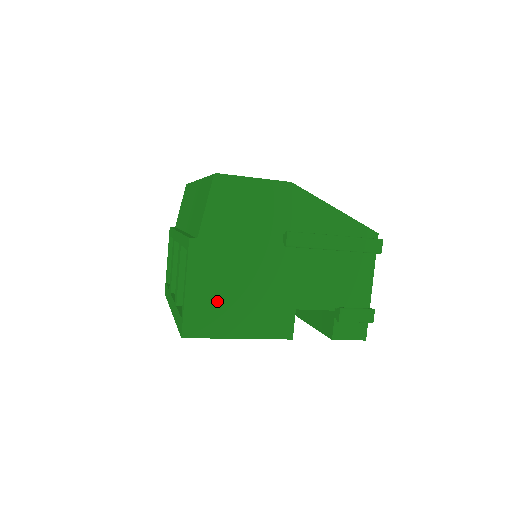
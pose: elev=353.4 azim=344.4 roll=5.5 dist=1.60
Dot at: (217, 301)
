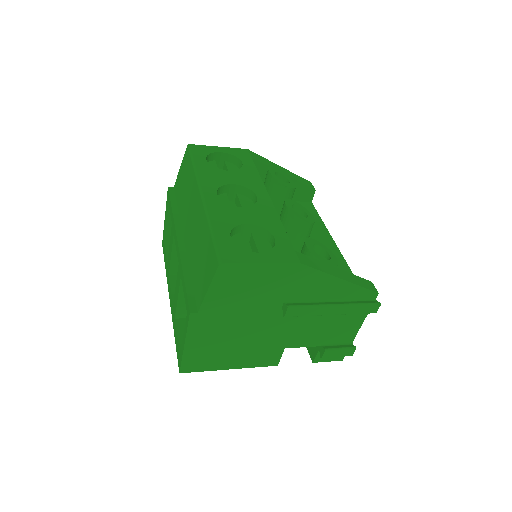
Dot at: (213, 350)
